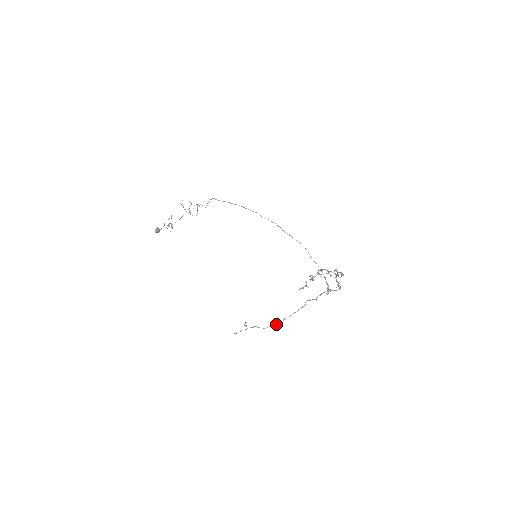
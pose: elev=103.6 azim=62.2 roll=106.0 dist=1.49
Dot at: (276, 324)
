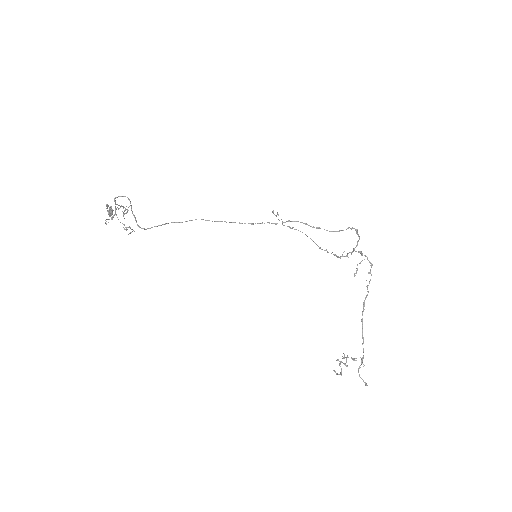
Dot at: occluded
